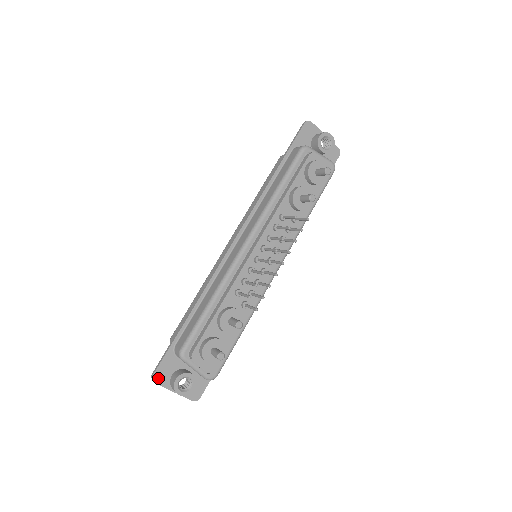
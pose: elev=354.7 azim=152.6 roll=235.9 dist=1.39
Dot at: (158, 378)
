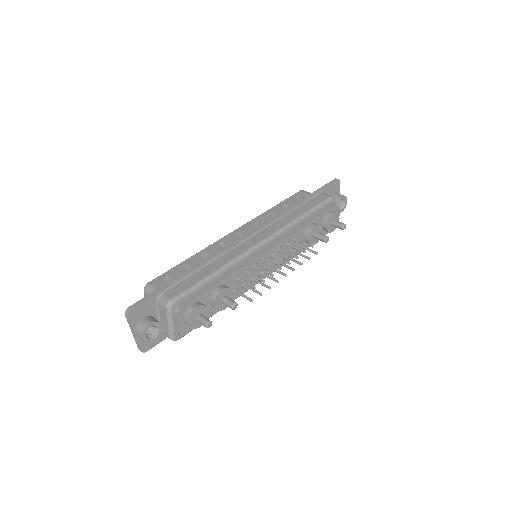
Dot at: (132, 314)
